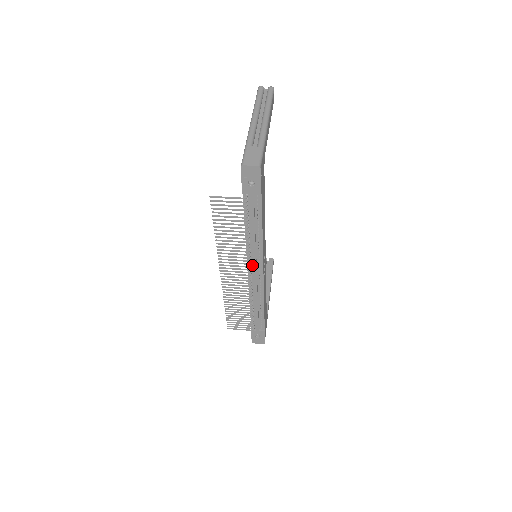
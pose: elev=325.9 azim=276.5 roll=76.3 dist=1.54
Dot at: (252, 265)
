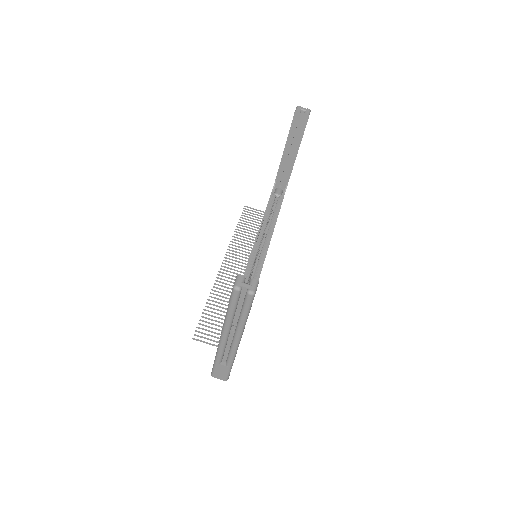
Dot at: occluded
